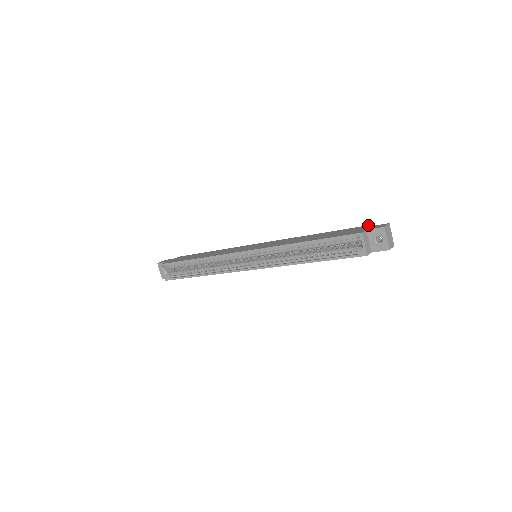
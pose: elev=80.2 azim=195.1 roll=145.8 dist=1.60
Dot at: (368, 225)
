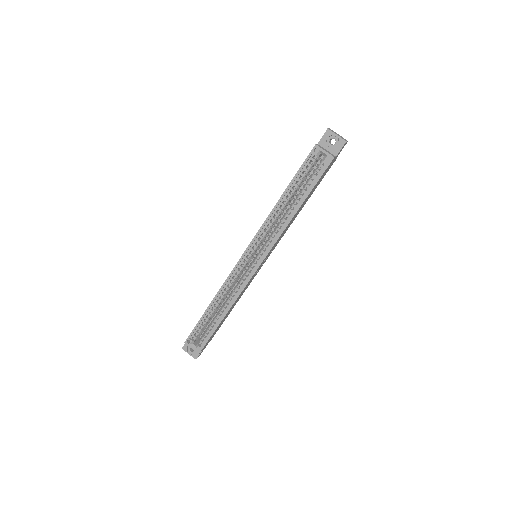
Dot at: occluded
